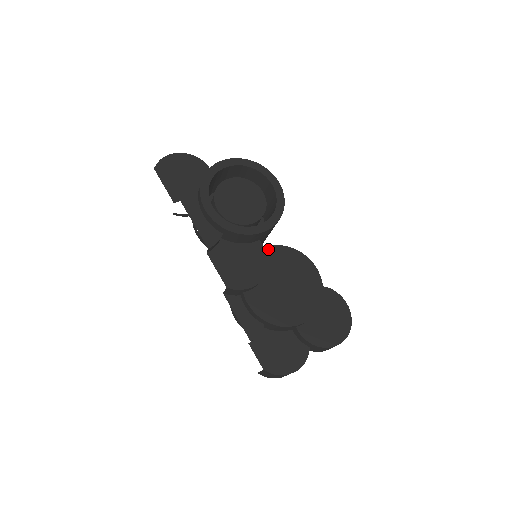
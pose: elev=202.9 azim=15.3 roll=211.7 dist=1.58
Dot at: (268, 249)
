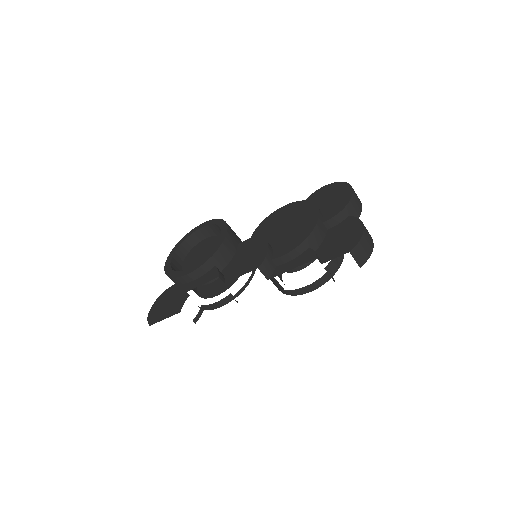
Dot at: occluded
